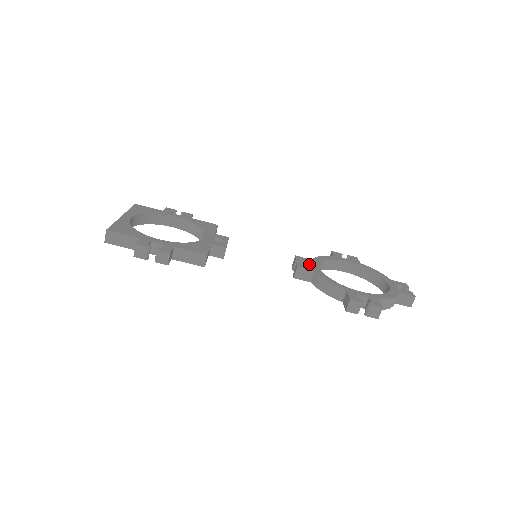
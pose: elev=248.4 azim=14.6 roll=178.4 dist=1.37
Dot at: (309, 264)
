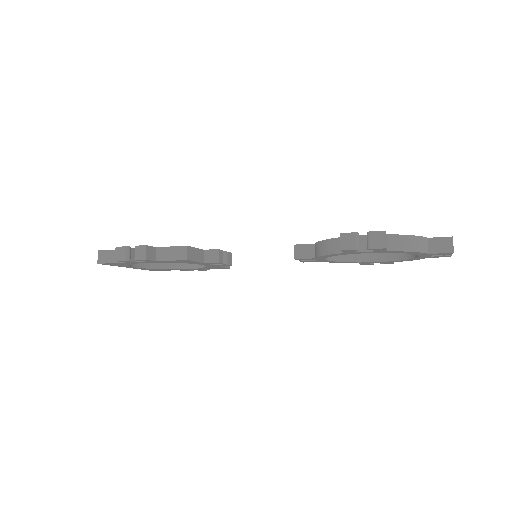
Dot at: occluded
